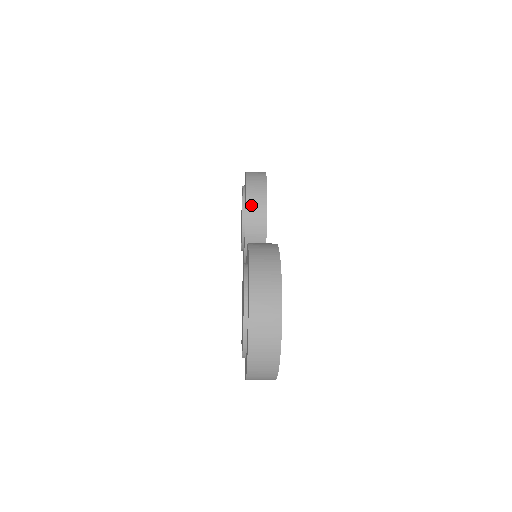
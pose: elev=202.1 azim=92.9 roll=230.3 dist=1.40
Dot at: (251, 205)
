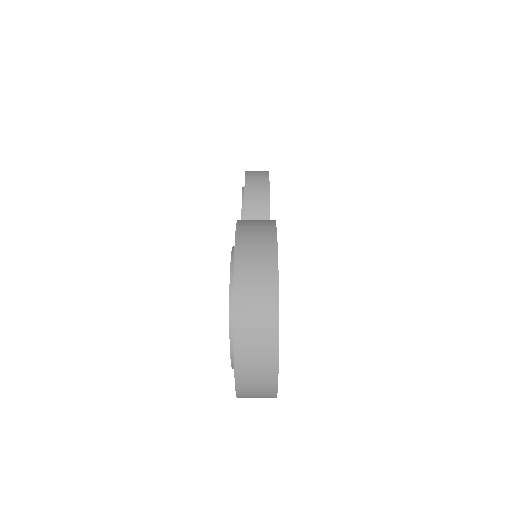
Dot at: (251, 202)
